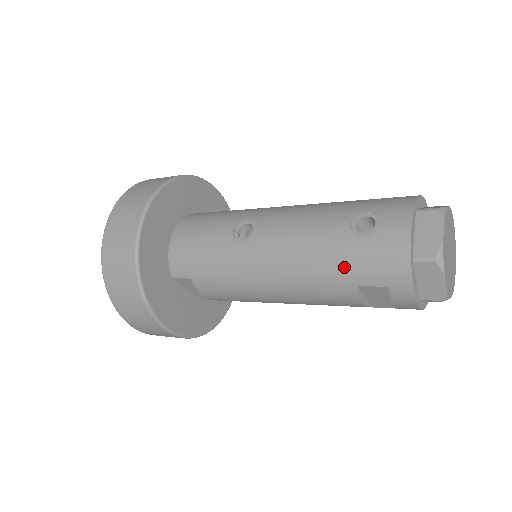
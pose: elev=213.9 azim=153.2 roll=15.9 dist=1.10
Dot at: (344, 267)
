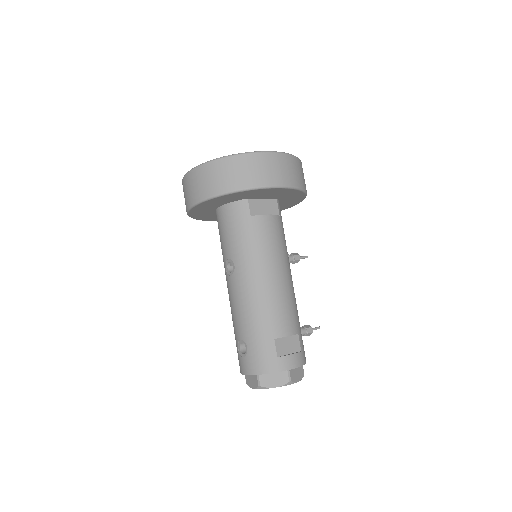
Dot at: occluded
